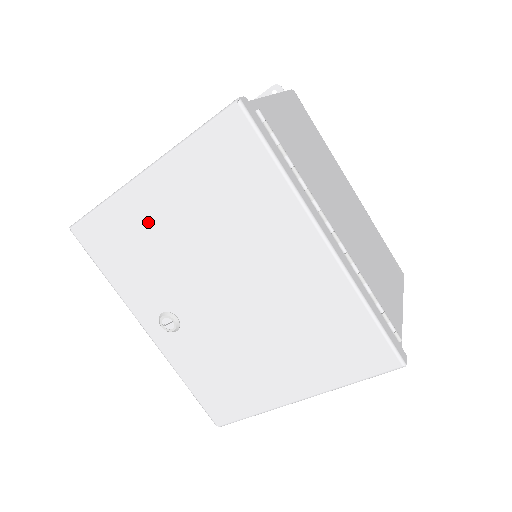
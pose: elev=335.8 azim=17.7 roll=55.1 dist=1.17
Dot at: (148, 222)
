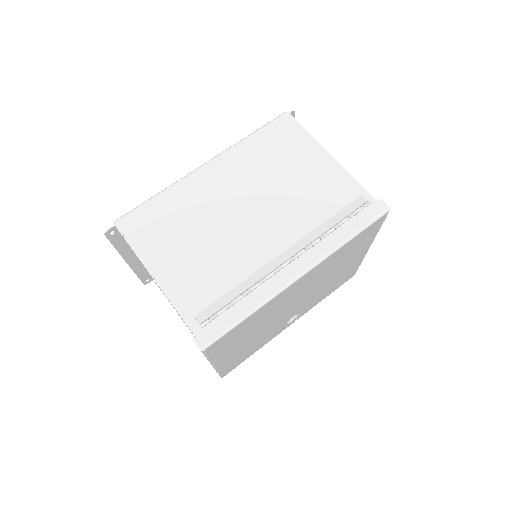
Dot at: (240, 352)
